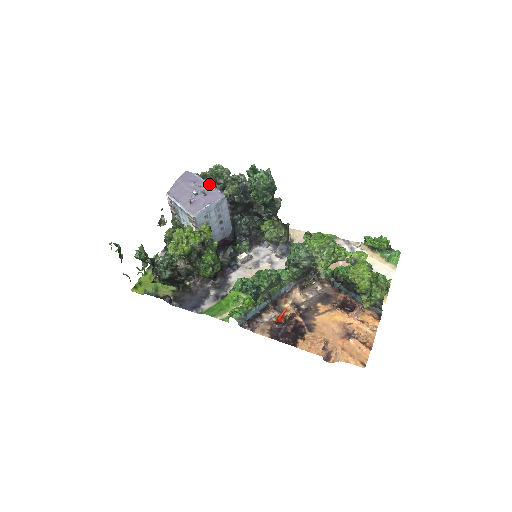
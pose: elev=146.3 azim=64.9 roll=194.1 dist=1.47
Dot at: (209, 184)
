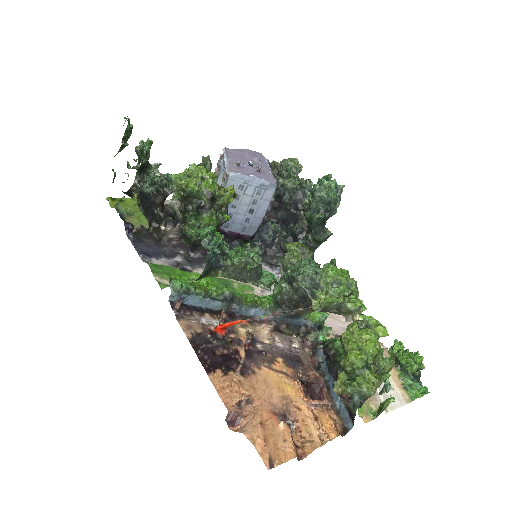
Dot at: (271, 171)
